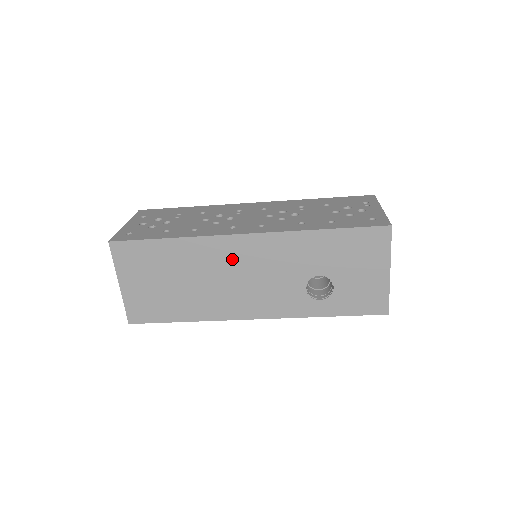
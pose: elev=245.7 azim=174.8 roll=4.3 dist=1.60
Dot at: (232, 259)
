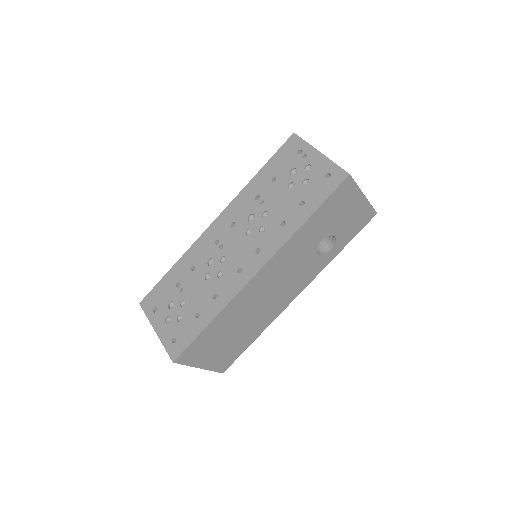
Dot at: (260, 289)
